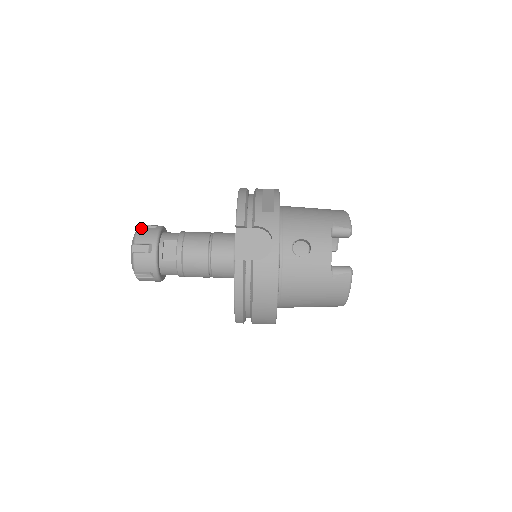
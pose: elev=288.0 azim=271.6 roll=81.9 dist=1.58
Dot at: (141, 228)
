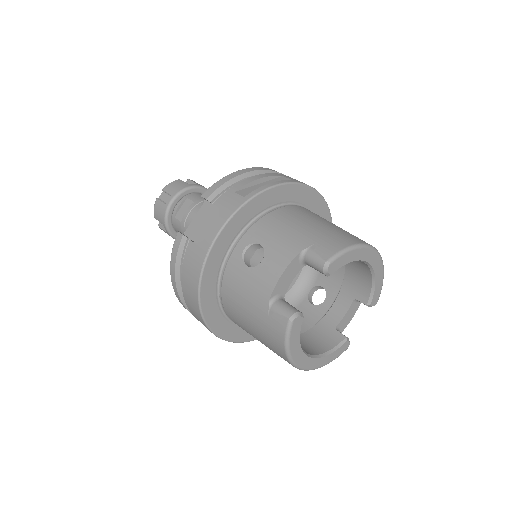
Dot at: (180, 180)
